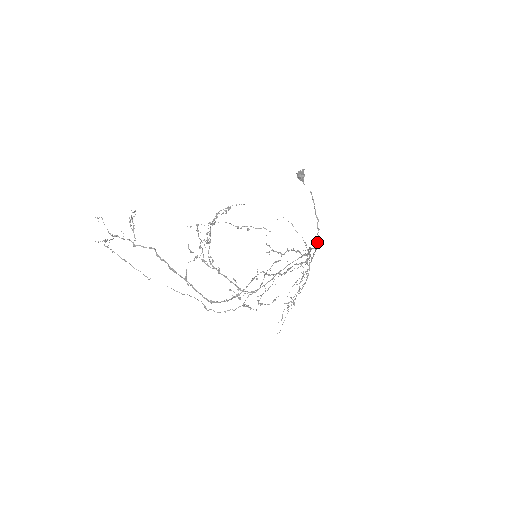
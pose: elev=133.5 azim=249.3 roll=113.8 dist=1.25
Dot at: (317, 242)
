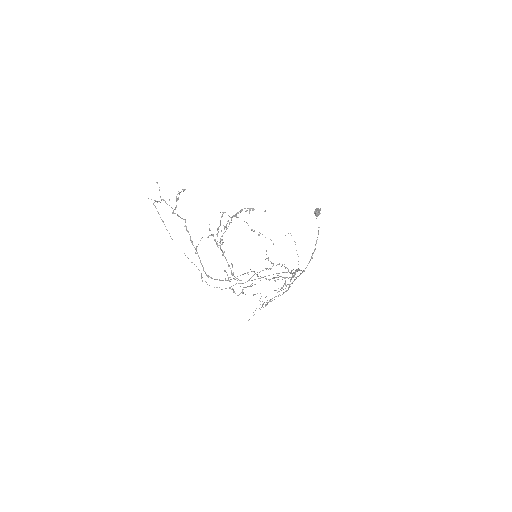
Dot at: (306, 267)
